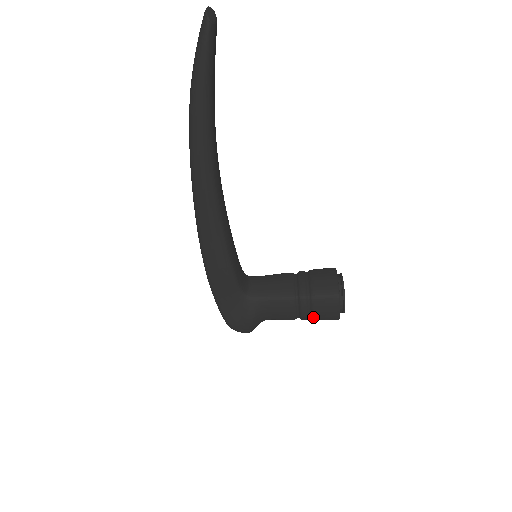
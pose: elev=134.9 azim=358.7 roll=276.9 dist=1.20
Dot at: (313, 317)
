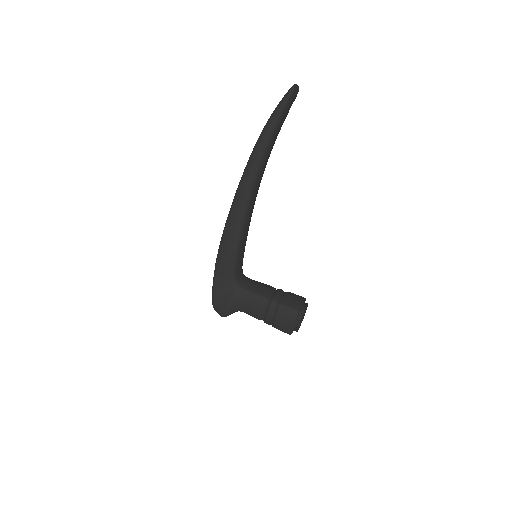
Dot at: (273, 323)
